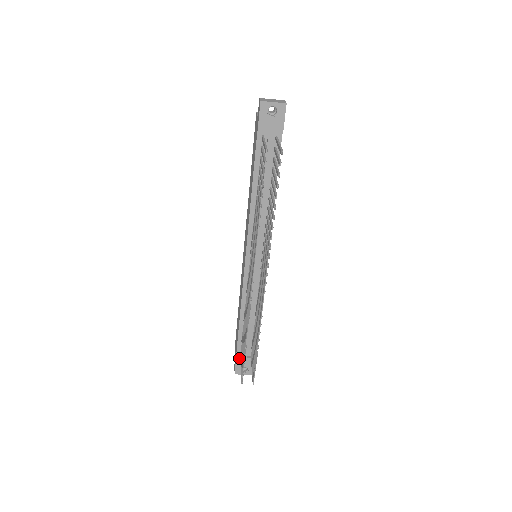
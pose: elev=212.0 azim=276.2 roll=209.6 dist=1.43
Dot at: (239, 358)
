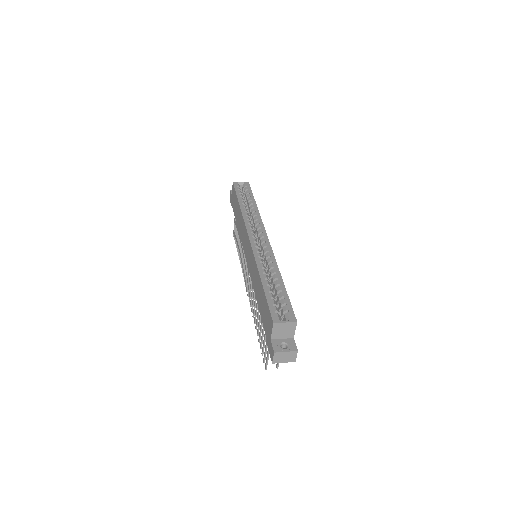
Dot at: occluded
